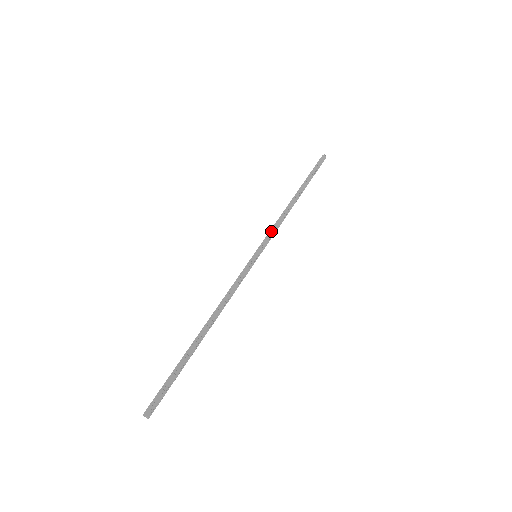
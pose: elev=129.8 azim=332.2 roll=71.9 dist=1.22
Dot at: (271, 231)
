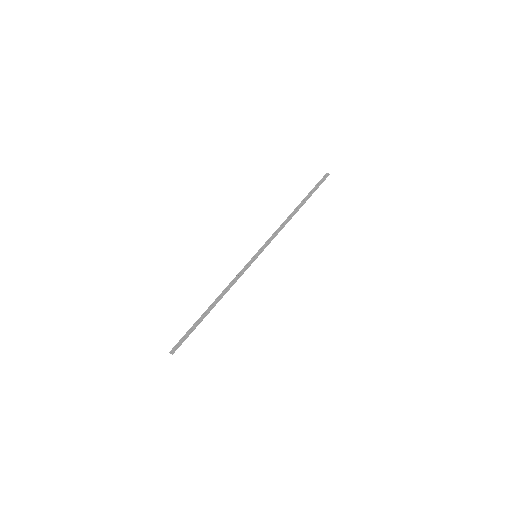
Dot at: (270, 238)
